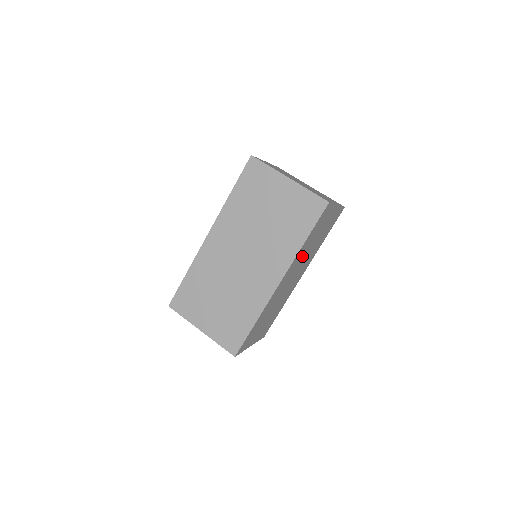
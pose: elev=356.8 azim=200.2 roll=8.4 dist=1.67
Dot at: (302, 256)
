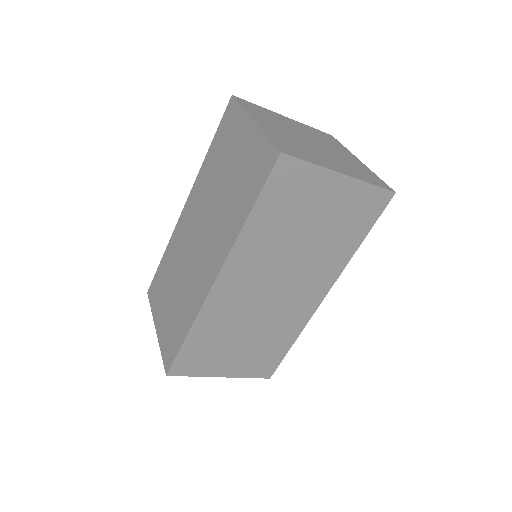
Dot at: occluded
